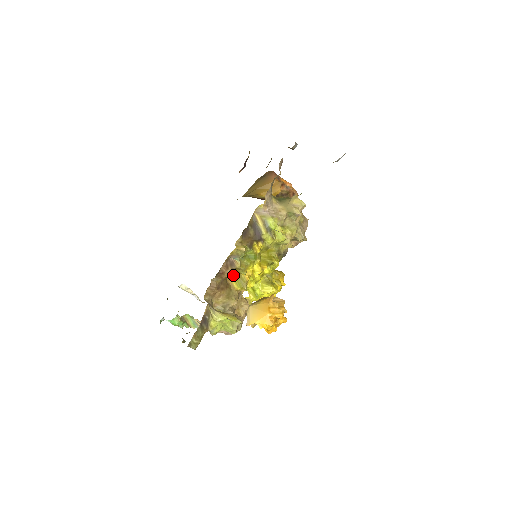
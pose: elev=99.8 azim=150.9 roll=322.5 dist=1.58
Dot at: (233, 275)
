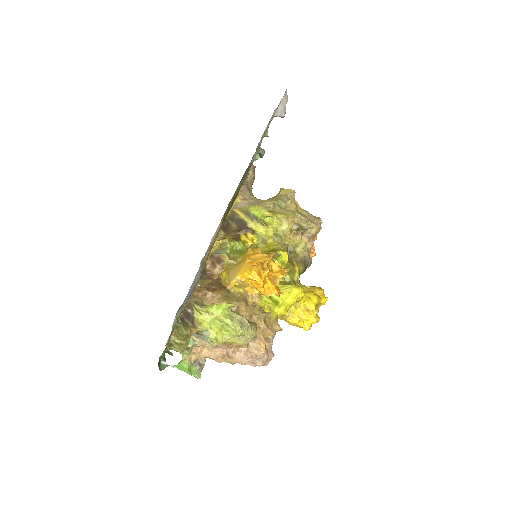
Dot at: occluded
